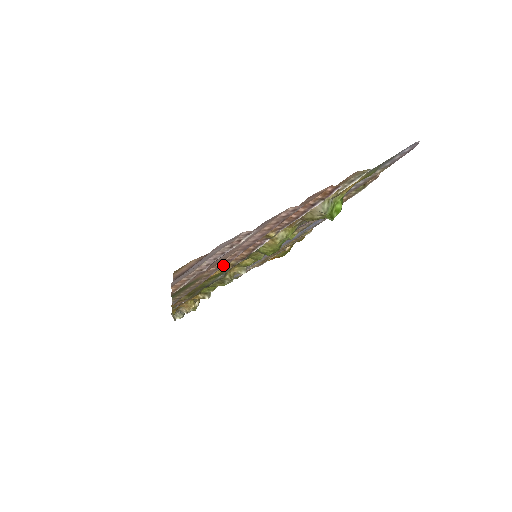
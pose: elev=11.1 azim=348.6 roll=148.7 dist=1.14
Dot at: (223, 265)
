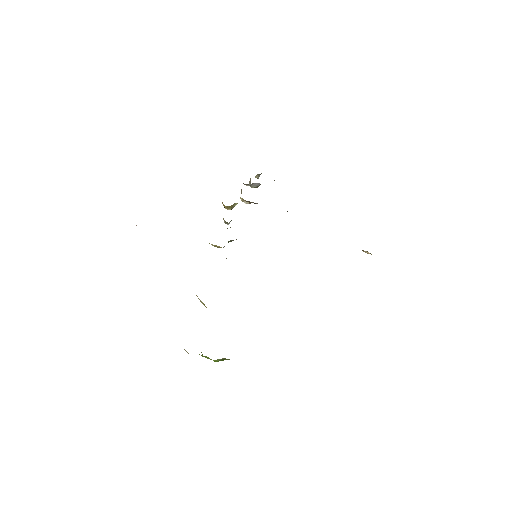
Dot at: occluded
